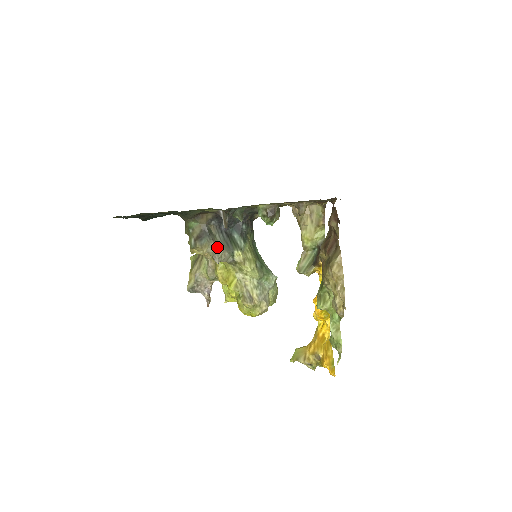
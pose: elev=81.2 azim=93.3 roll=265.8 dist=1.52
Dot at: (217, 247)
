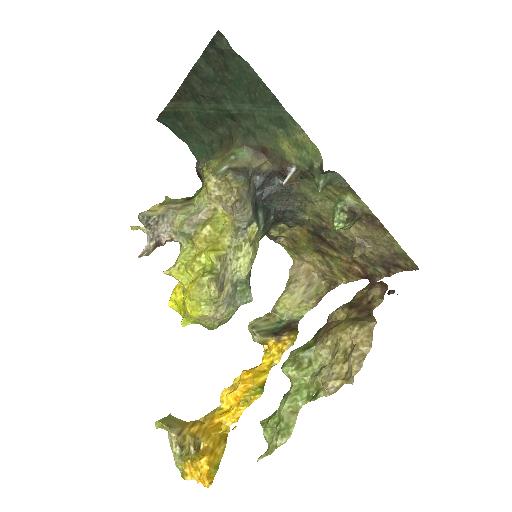
Dot at: (249, 197)
